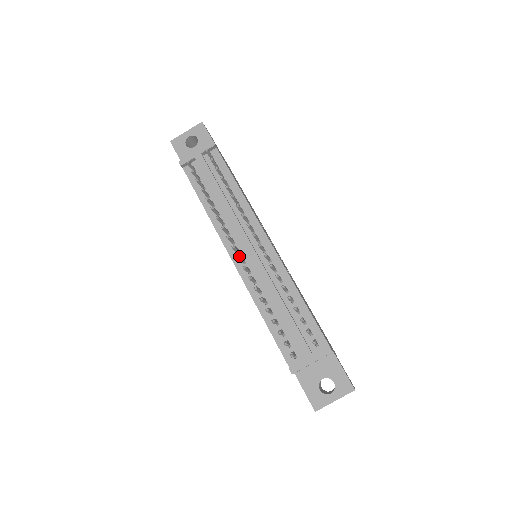
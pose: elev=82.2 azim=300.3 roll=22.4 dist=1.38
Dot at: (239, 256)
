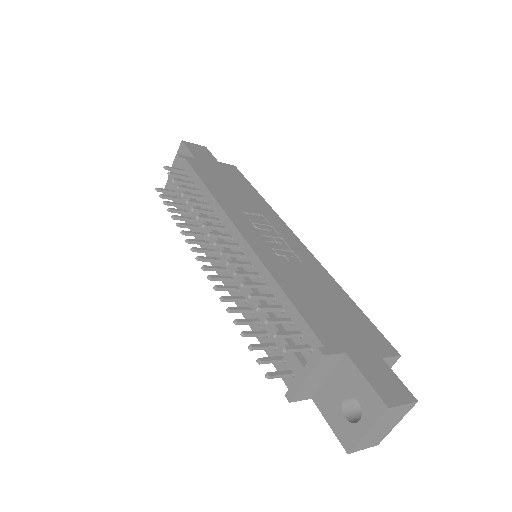
Dot at: (202, 267)
